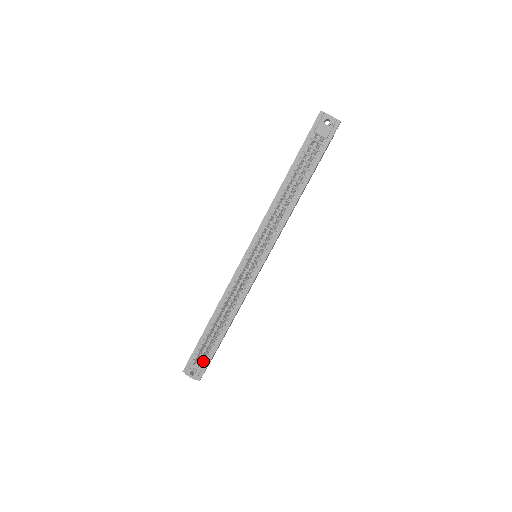
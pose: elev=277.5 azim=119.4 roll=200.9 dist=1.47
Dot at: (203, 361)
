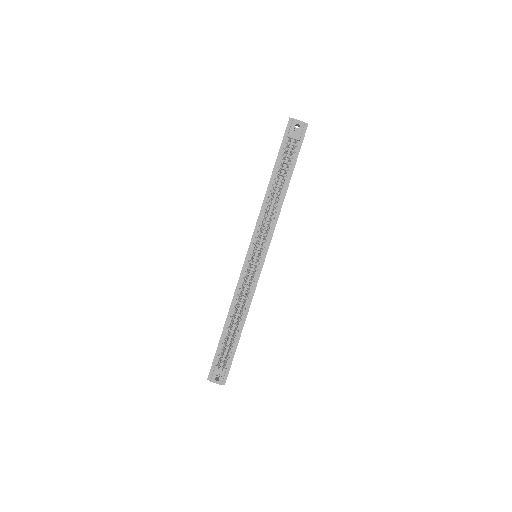
Dot at: (225, 365)
